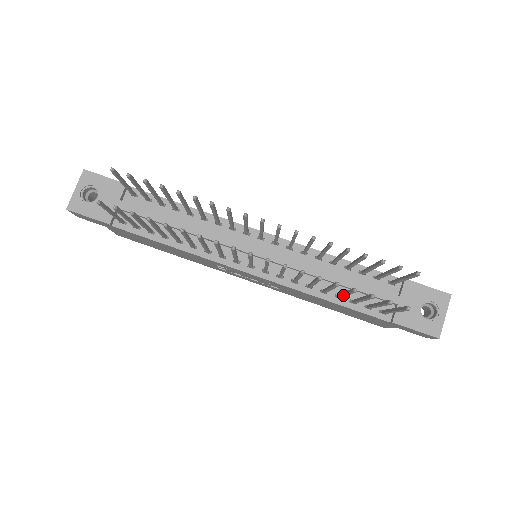
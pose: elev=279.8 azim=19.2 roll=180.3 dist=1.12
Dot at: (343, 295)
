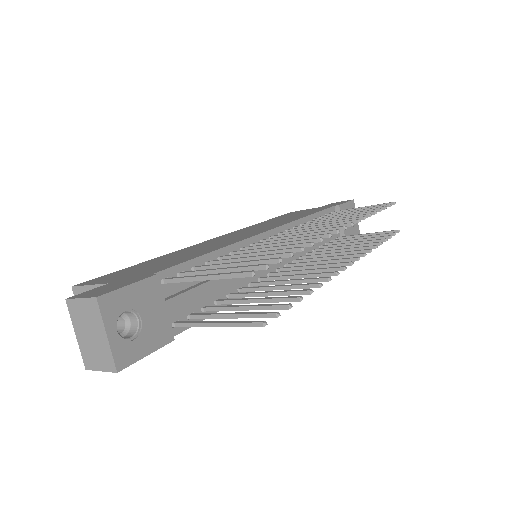
Dot at: occluded
